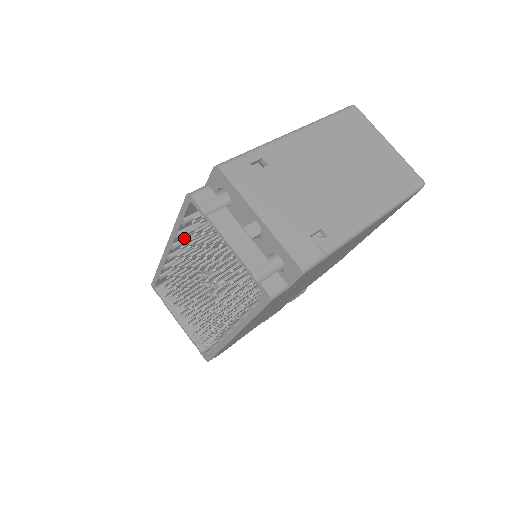
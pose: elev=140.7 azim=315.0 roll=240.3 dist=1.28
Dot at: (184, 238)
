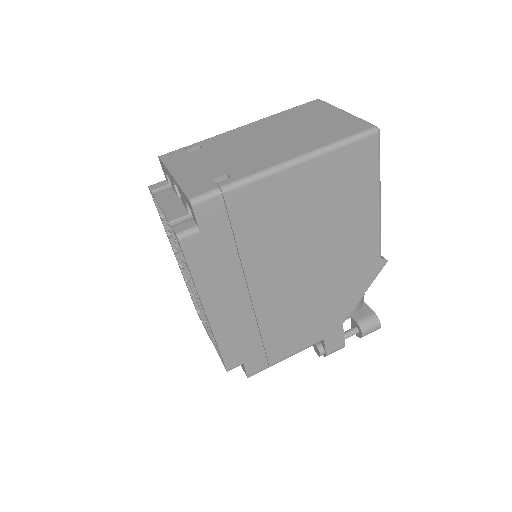
Dot at: occluded
